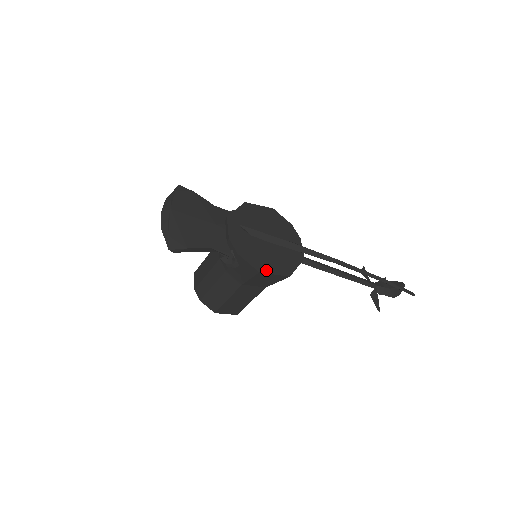
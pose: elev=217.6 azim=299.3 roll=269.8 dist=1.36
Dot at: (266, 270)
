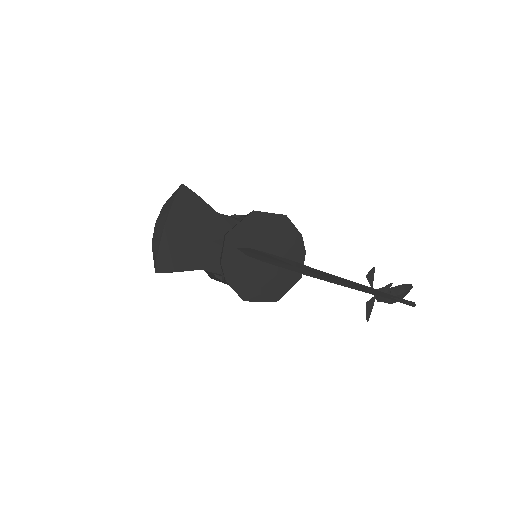
Dot at: (252, 298)
